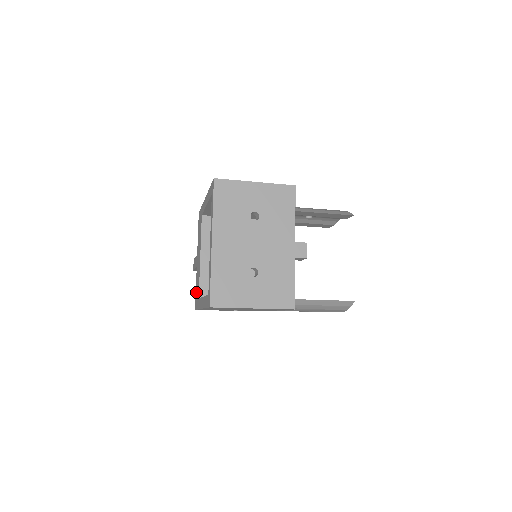
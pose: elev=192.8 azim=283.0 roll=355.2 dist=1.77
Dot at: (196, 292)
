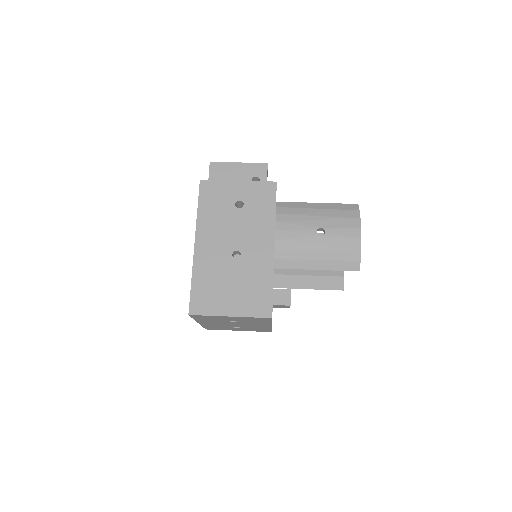
Dot at: occluded
